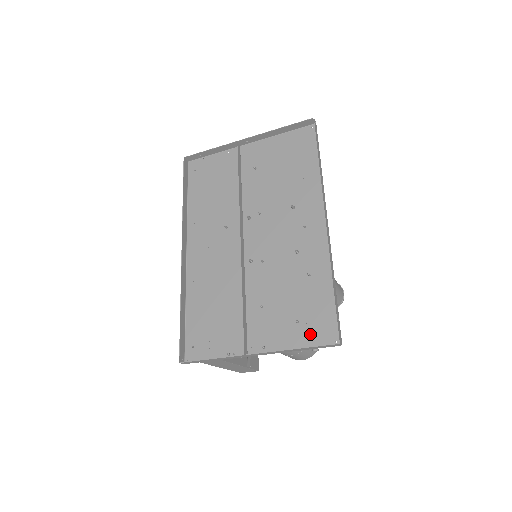
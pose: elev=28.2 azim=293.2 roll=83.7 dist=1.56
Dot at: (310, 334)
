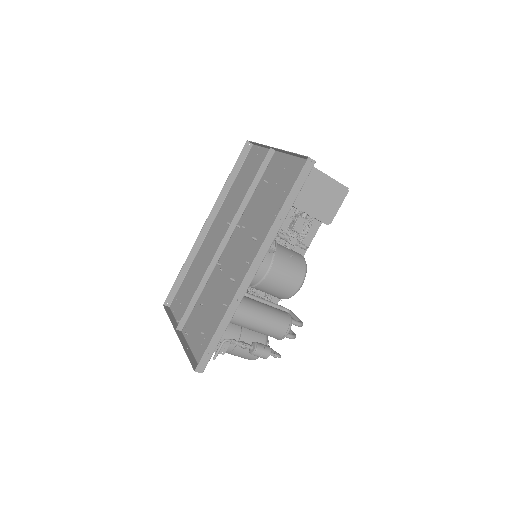
Dot at: (201, 348)
